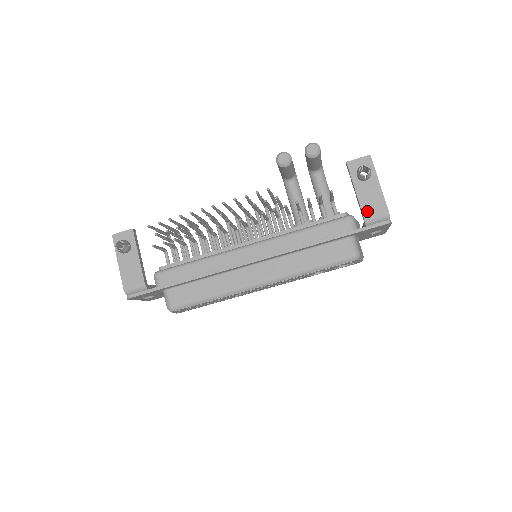
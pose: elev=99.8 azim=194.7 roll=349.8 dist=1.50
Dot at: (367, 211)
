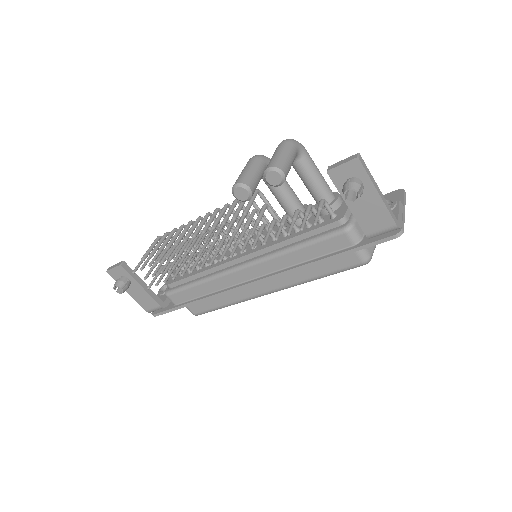
Dot at: (368, 227)
